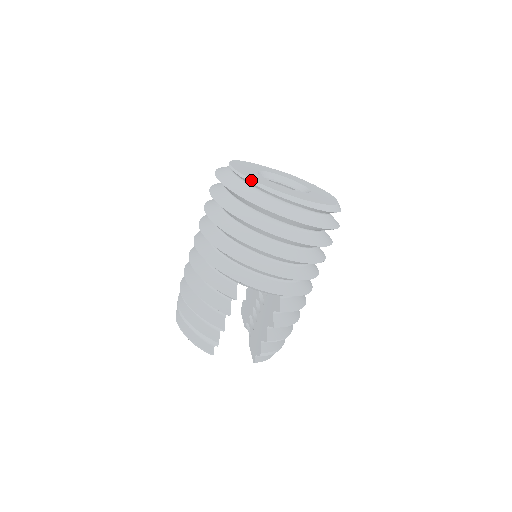
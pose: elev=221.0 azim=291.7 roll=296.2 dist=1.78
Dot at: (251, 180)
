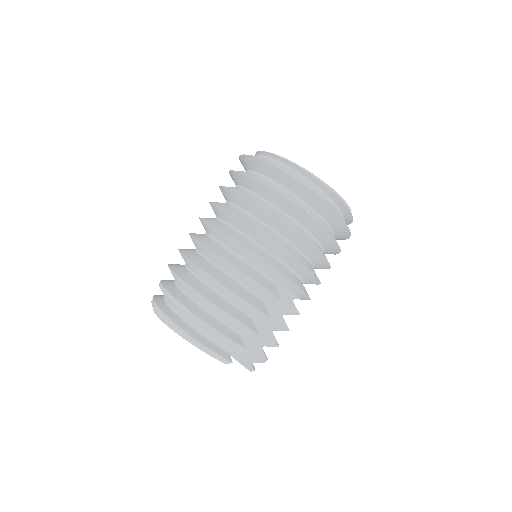
Dot at: (318, 178)
